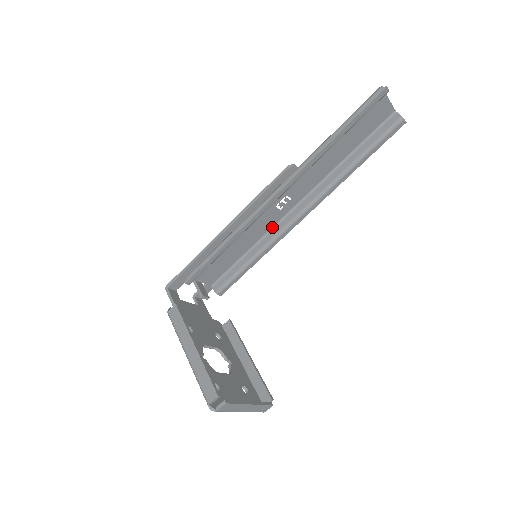
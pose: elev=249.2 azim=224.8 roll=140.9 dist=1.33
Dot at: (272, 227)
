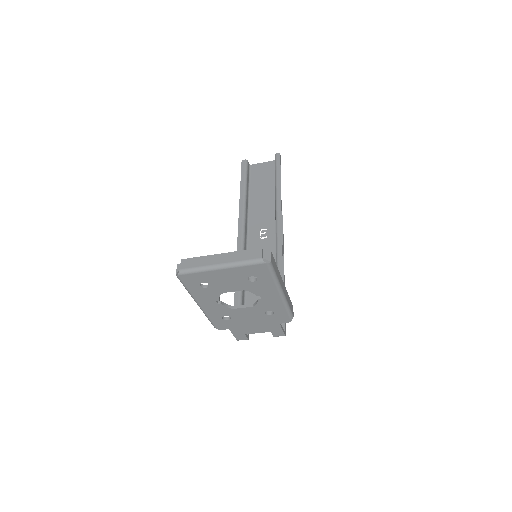
Dot at: occluded
